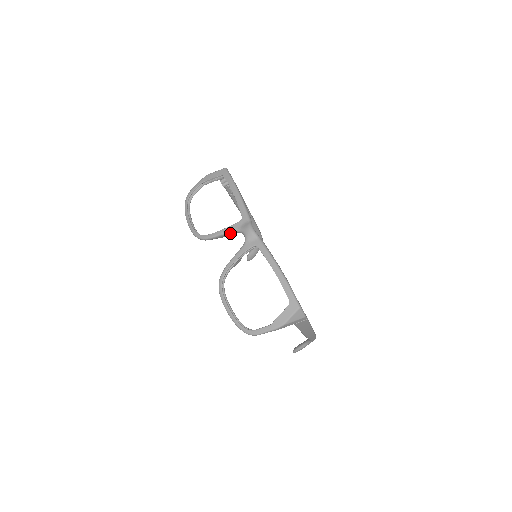
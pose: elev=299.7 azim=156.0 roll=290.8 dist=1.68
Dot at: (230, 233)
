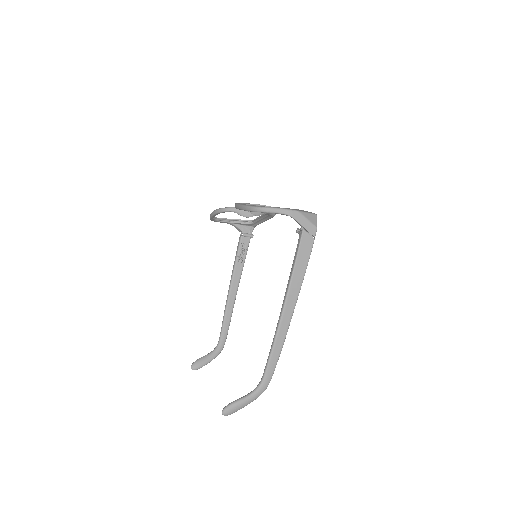
Dot at: occluded
